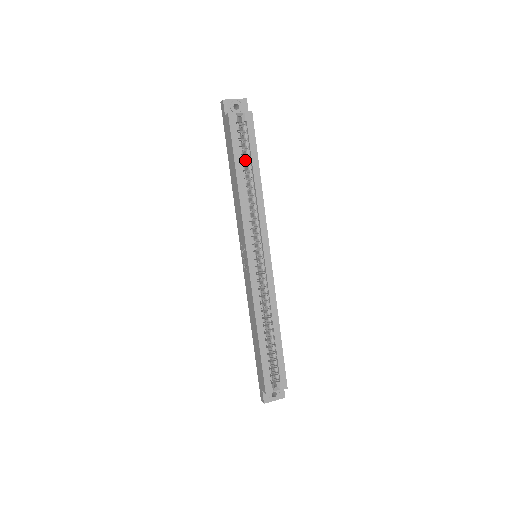
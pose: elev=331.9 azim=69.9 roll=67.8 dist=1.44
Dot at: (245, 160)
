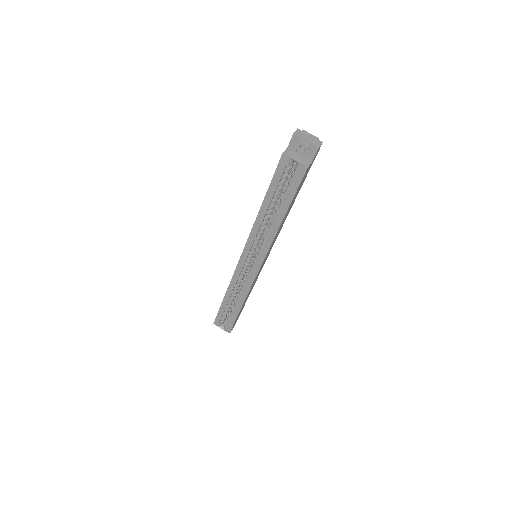
Dot at: occluded
